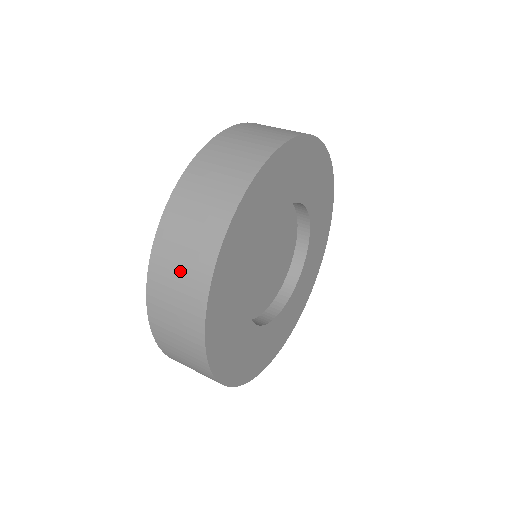
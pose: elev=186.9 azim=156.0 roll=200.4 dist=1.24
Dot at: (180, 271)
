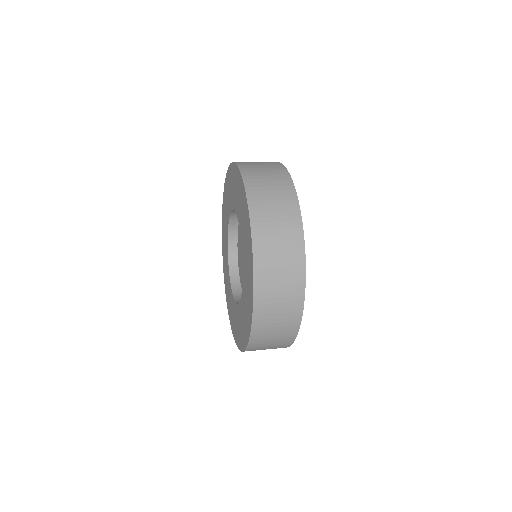
Dot at: (278, 227)
